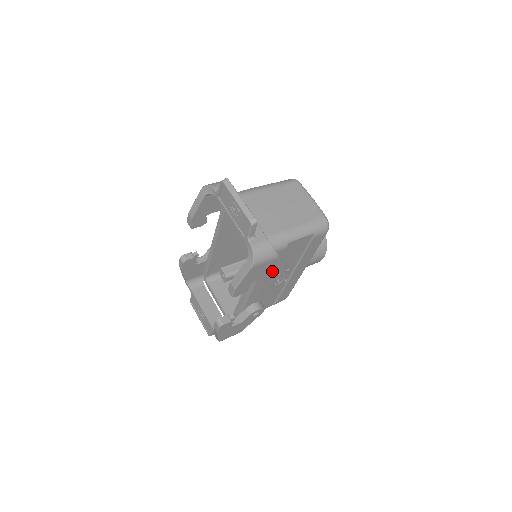
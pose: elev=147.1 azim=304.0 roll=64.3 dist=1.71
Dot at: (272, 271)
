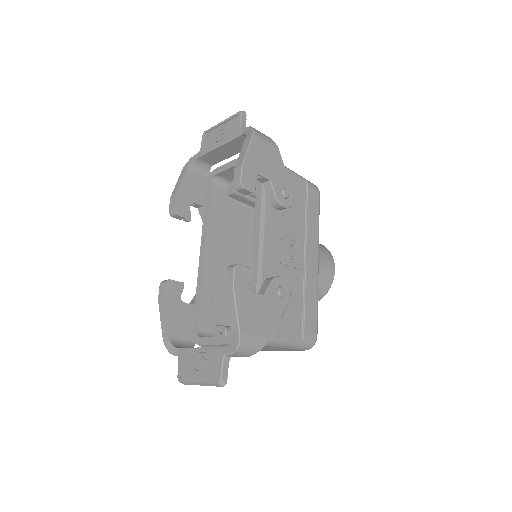
Dot at: (277, 176)
